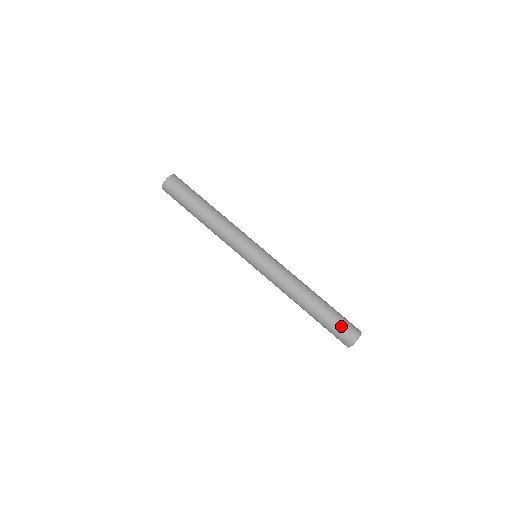
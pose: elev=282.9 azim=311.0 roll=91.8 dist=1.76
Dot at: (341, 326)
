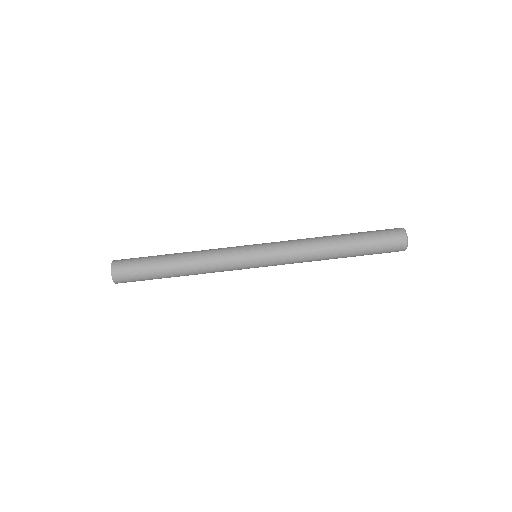
Dot at: (384, 238)
